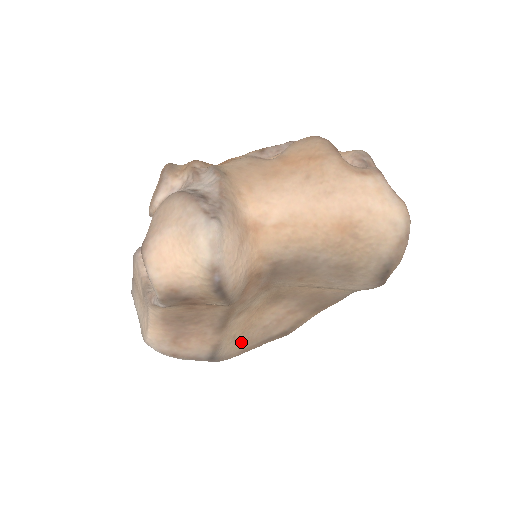
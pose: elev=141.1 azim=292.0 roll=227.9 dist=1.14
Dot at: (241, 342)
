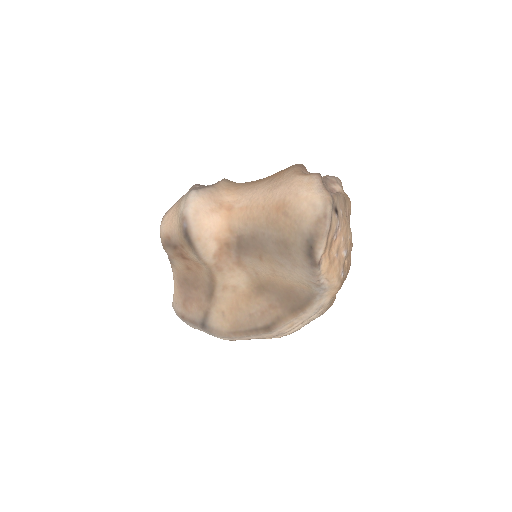
Dot at: (231, 323)
